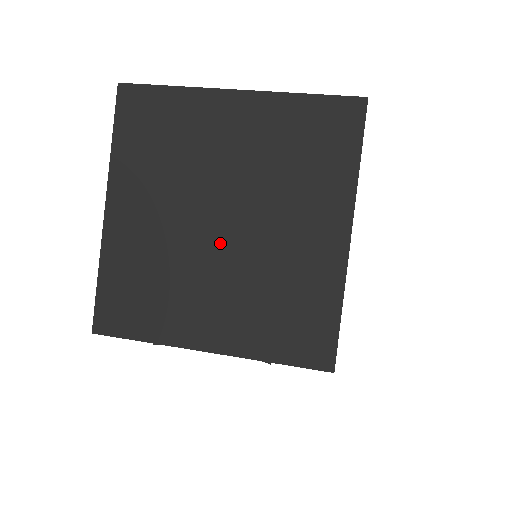
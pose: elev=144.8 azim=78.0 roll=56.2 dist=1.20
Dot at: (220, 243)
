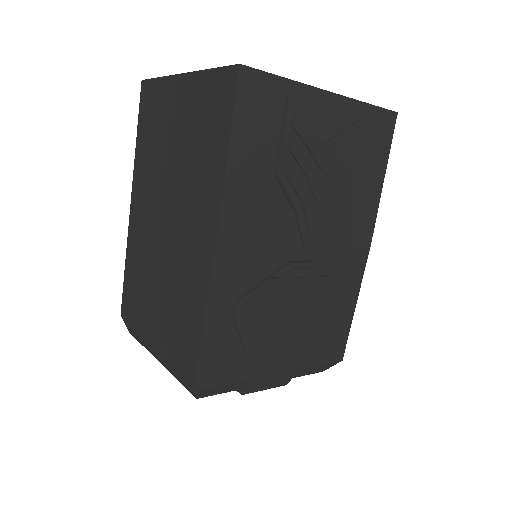
Dot at: occluded
